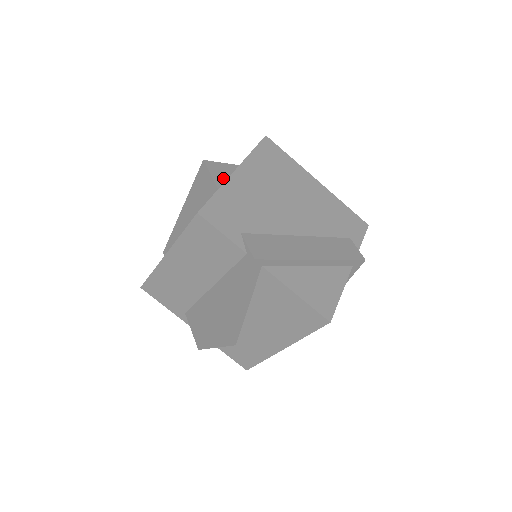
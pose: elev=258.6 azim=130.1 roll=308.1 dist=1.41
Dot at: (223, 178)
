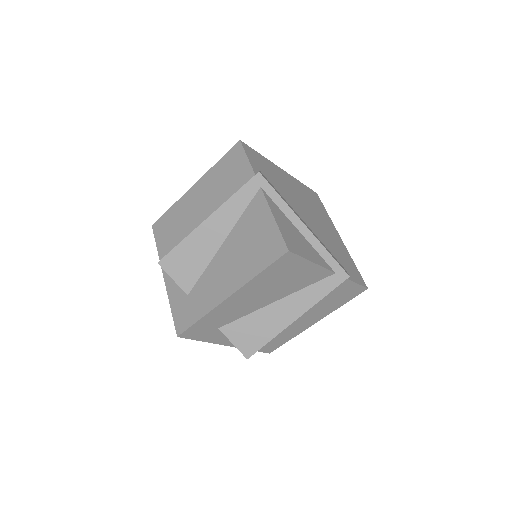
Dot at: occluded
